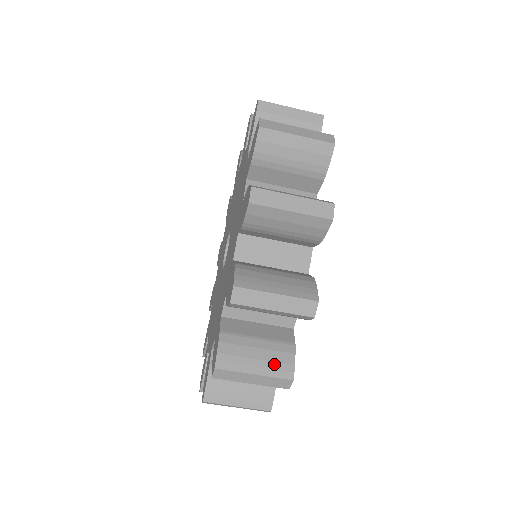
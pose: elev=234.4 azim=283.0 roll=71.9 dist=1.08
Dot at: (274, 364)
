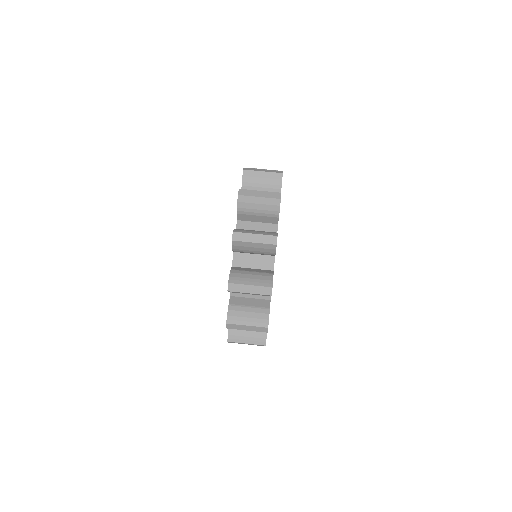
Dot at: (266, 233)
